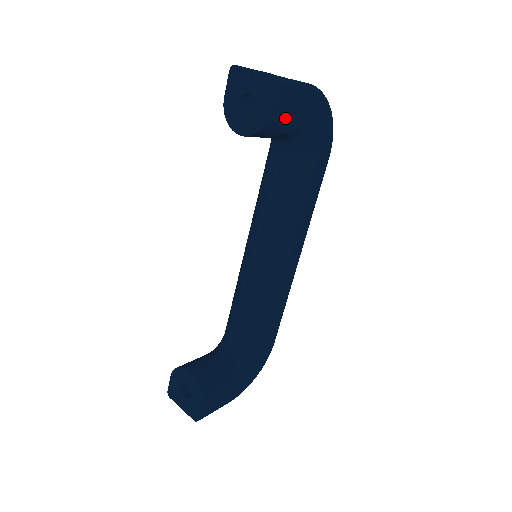
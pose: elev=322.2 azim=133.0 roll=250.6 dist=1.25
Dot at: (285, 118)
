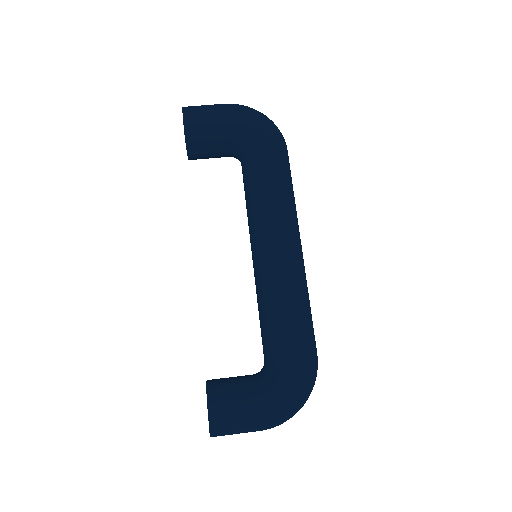
Dot at: (203, 127)
